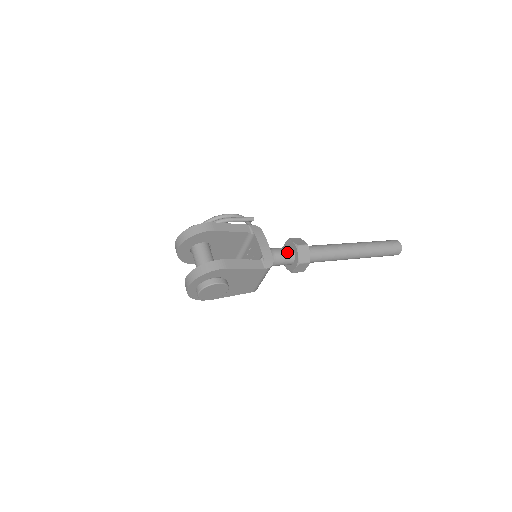
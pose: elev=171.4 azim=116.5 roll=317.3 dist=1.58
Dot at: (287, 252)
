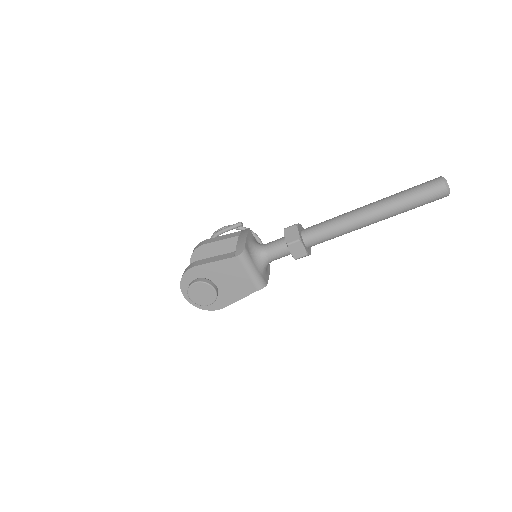
Dot at: (279, 240)
